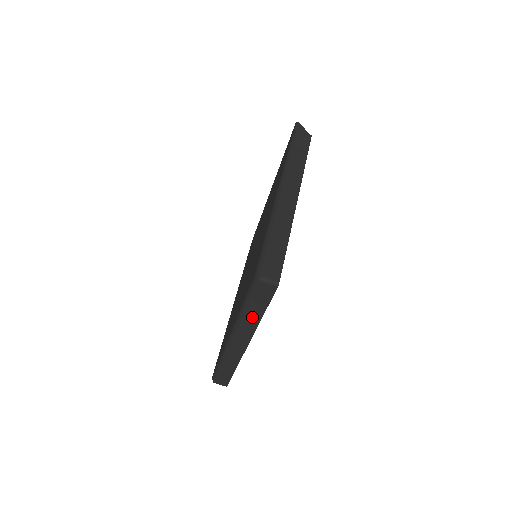
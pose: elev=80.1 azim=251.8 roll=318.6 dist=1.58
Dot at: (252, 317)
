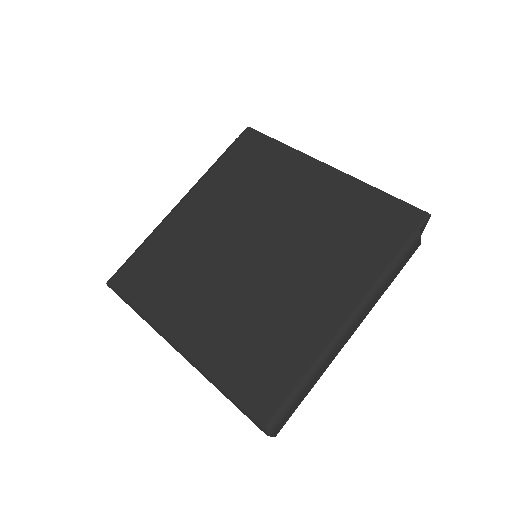
Dot at: occluded
